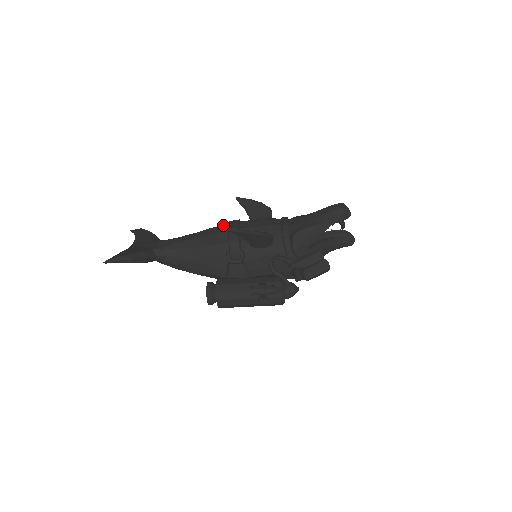
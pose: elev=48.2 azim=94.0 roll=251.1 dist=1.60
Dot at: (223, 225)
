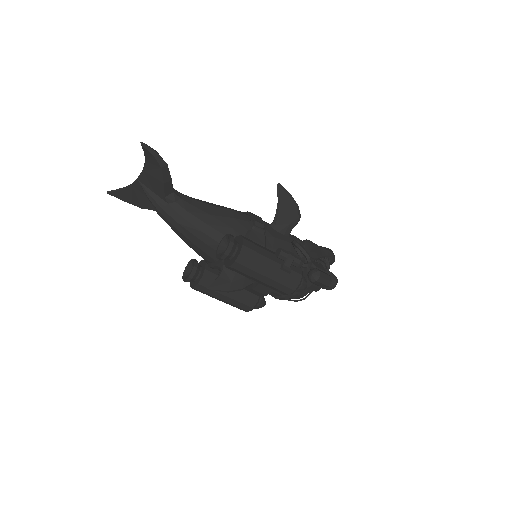
Dot at: occluded
